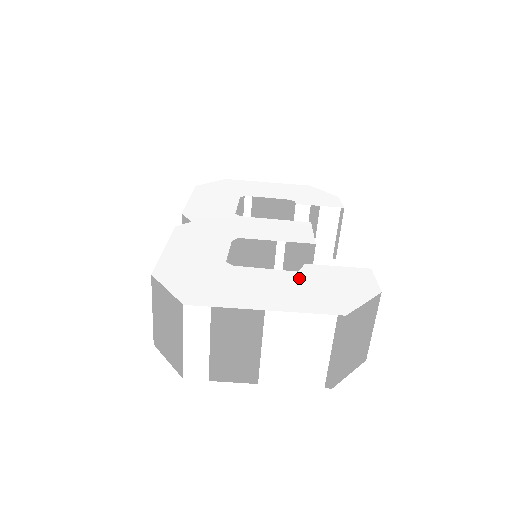
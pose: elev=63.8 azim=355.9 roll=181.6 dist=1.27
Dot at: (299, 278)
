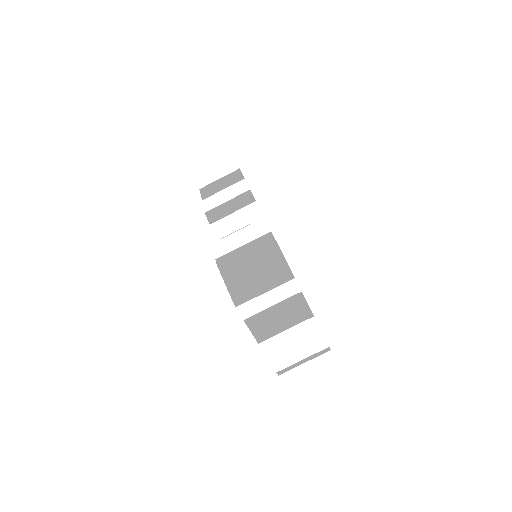
Dot at: occluded
